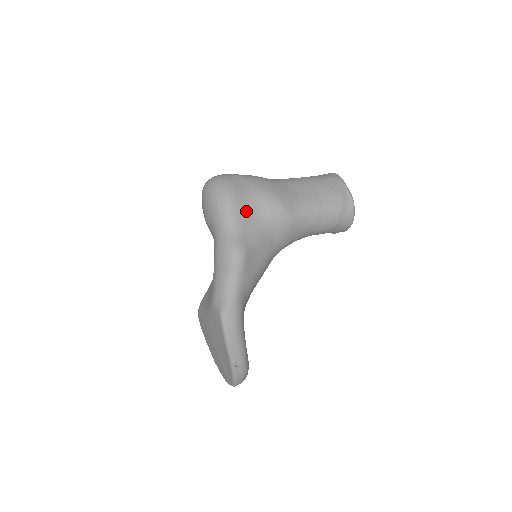
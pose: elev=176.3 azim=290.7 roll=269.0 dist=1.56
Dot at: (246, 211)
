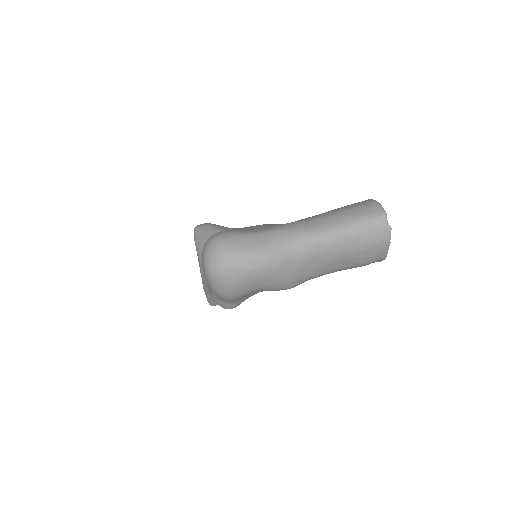
Dot at: occluded
